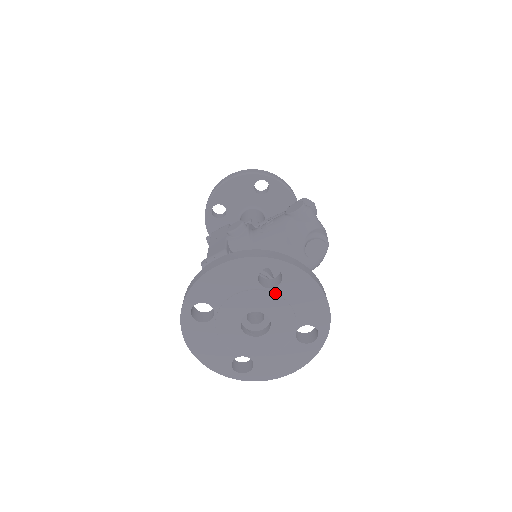
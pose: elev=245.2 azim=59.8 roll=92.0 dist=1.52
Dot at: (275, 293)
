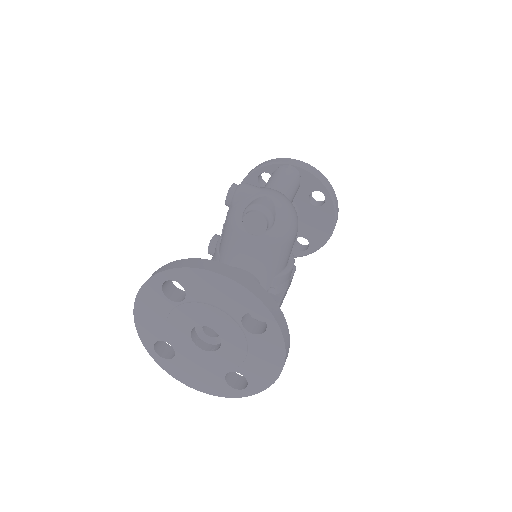
Dot at: (190, 302)
